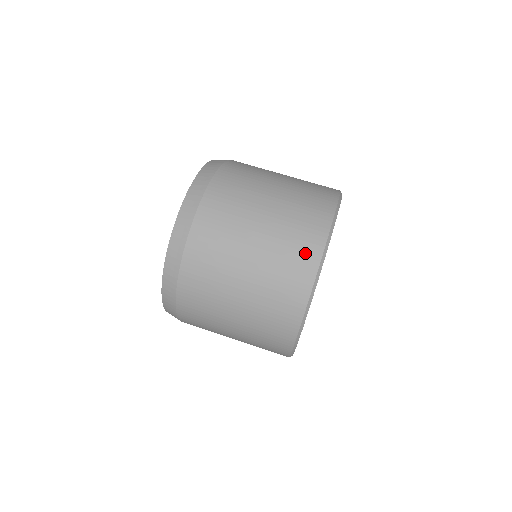
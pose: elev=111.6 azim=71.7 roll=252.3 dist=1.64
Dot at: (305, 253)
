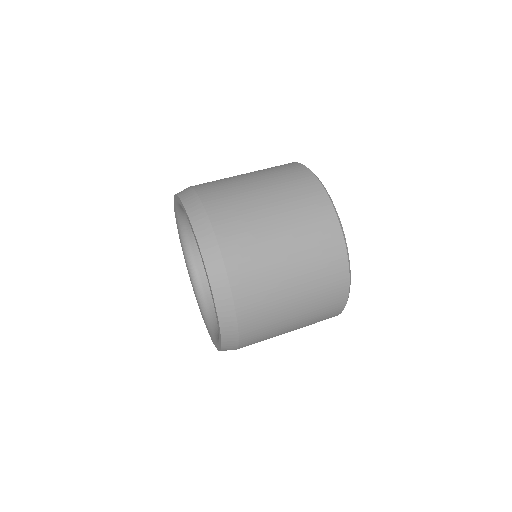
Dot at: (324, 221)
